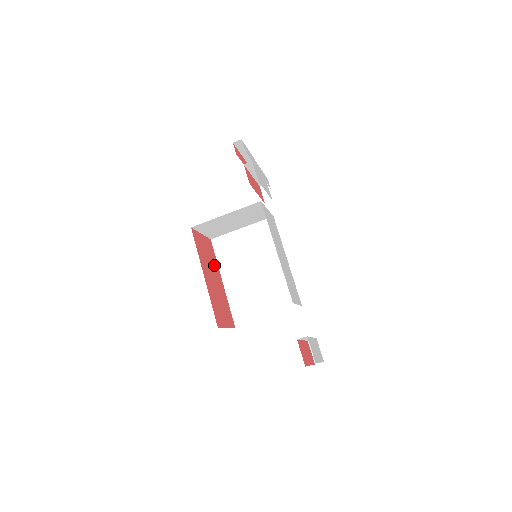
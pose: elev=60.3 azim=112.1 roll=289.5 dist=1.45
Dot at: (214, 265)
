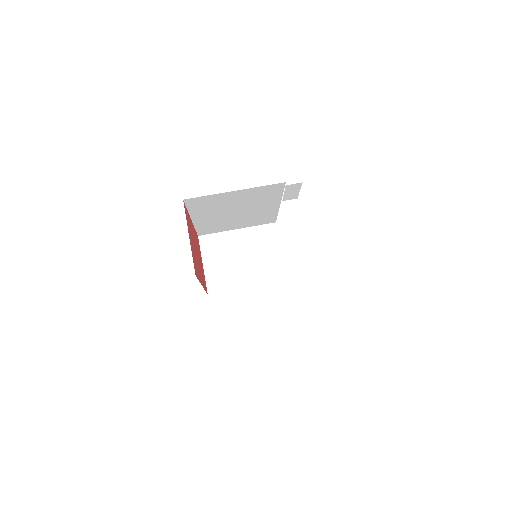
Dot at: (202, 275)
